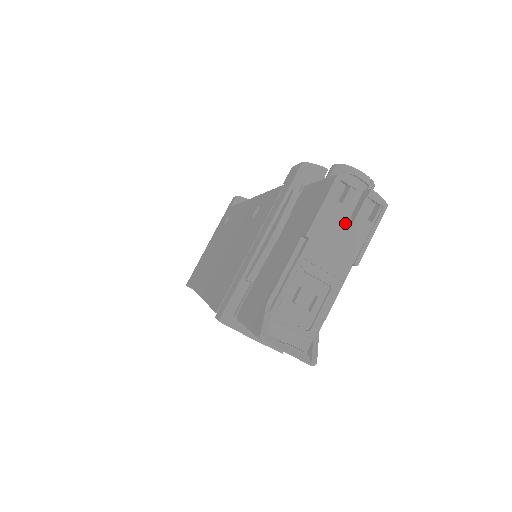
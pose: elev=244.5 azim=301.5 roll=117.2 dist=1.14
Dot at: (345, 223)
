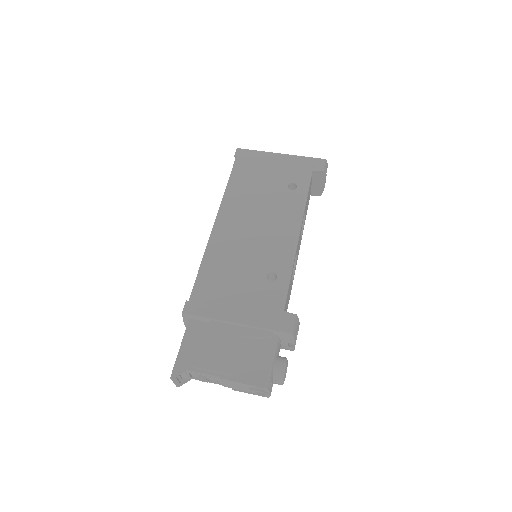
Dot at: (248, 388)
